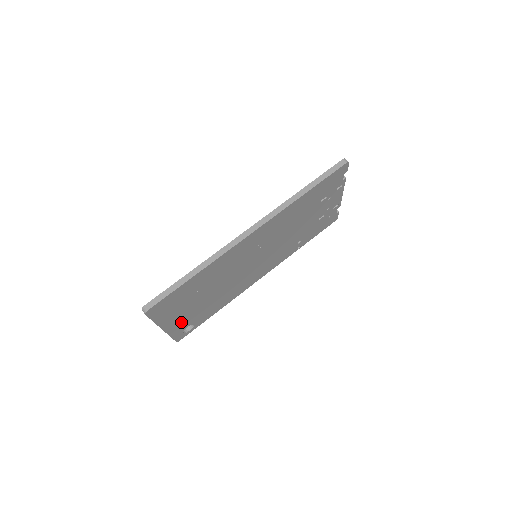
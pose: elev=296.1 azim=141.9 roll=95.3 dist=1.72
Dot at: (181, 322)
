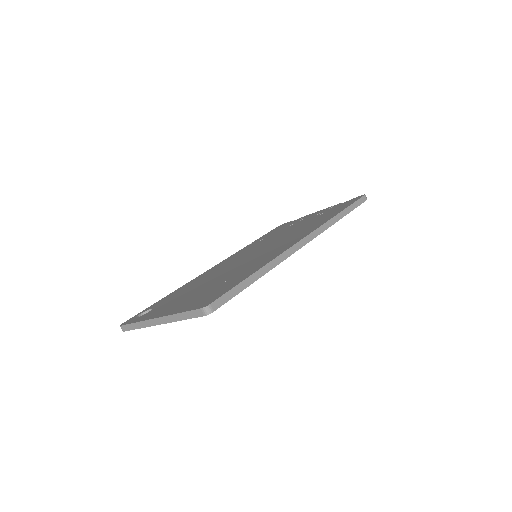
Dot at: occluded
